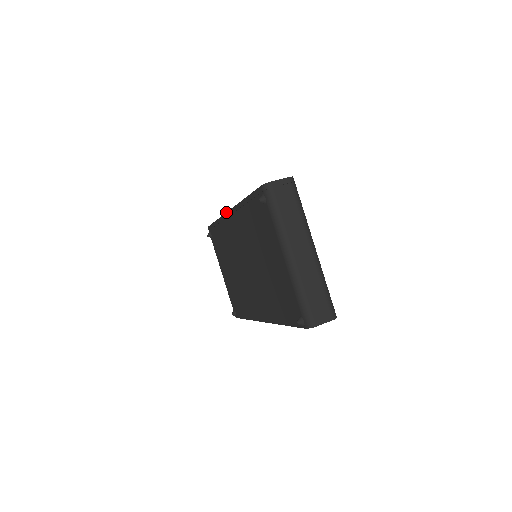
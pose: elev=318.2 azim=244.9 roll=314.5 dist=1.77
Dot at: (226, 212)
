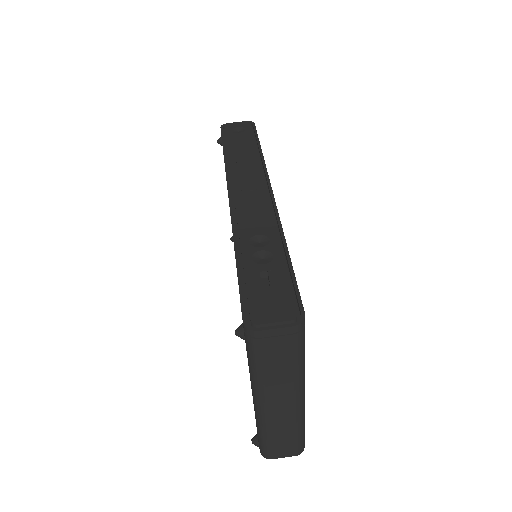
Dot at: (227, 189)
